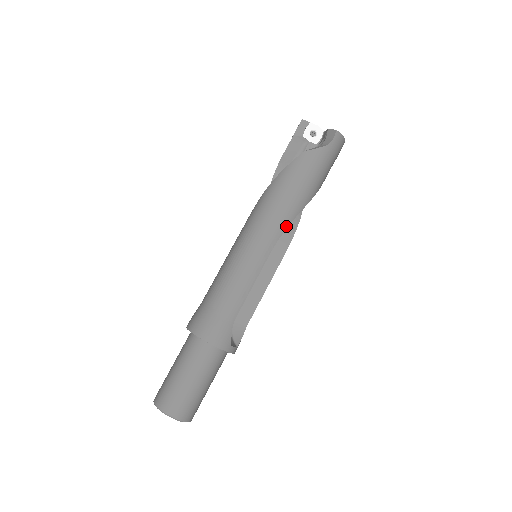
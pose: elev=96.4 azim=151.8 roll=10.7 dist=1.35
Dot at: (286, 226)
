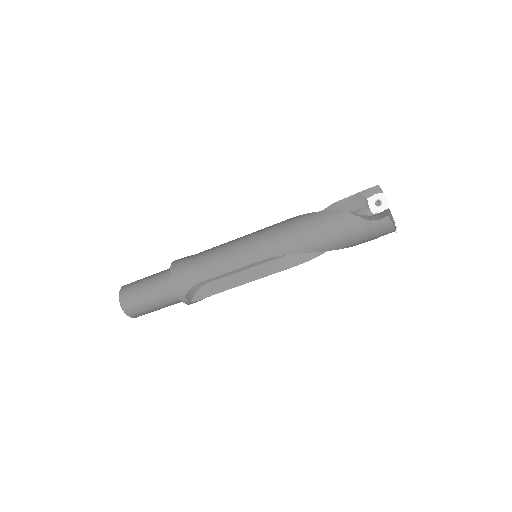
Dot at: (284, 253)
